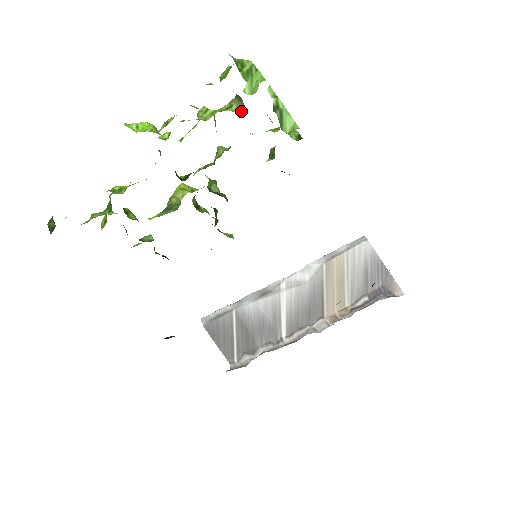
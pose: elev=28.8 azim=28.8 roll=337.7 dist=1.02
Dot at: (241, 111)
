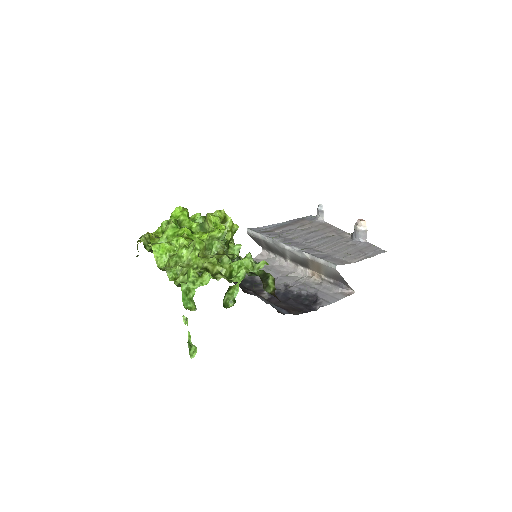
Dot at: occluded
